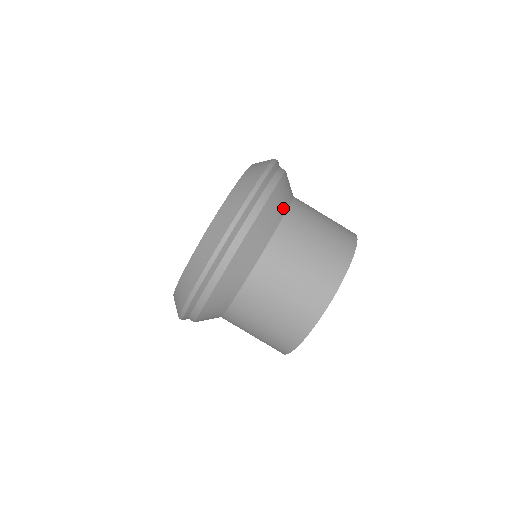
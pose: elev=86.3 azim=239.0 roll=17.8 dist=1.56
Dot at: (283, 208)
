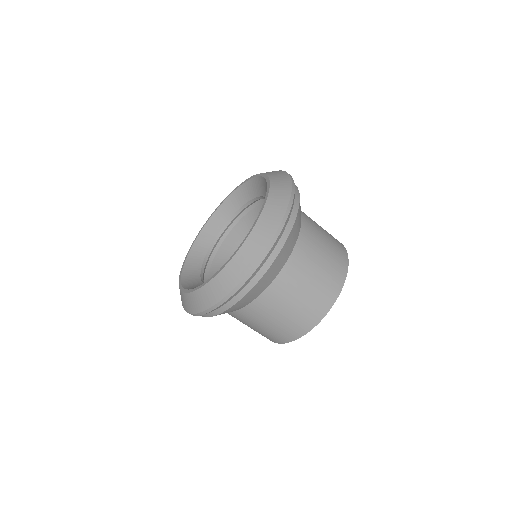
Dot at: (275, 275)
